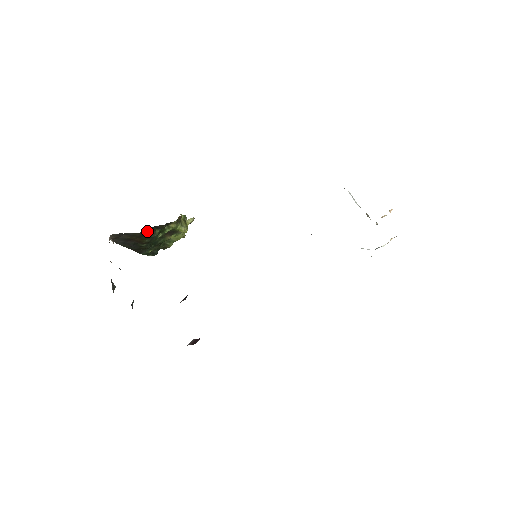
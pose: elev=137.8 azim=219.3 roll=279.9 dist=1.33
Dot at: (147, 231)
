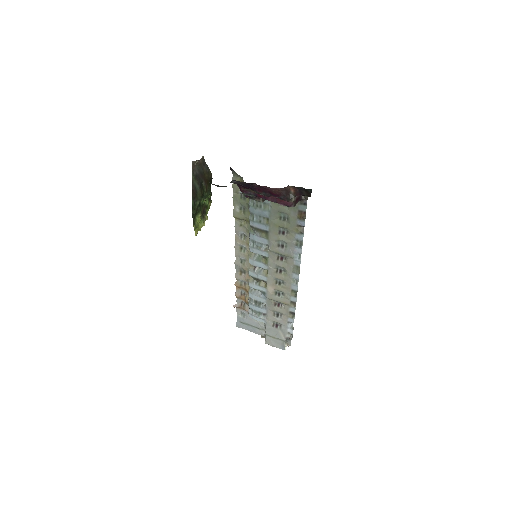
Dot at: occluded
